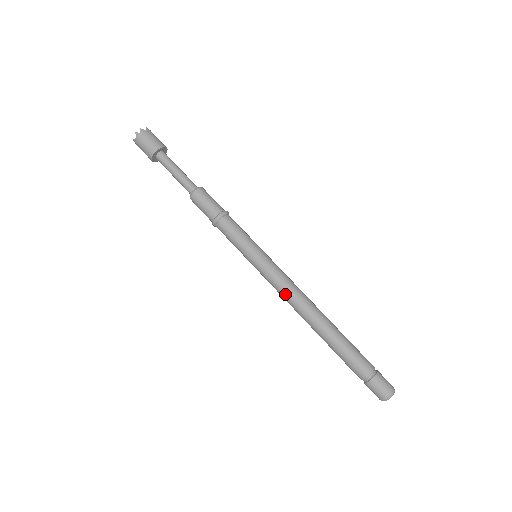
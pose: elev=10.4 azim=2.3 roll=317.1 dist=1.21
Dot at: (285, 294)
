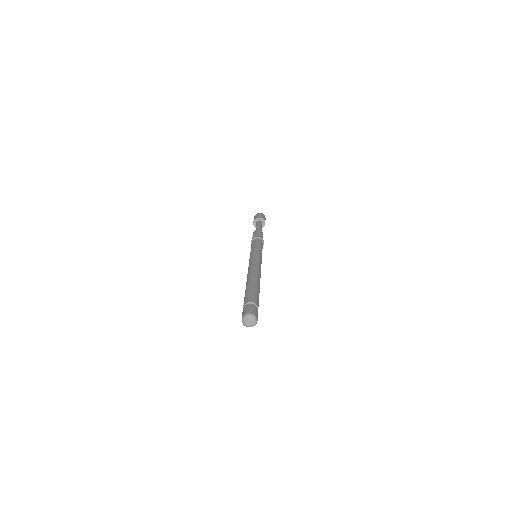
Dot at: occluded
